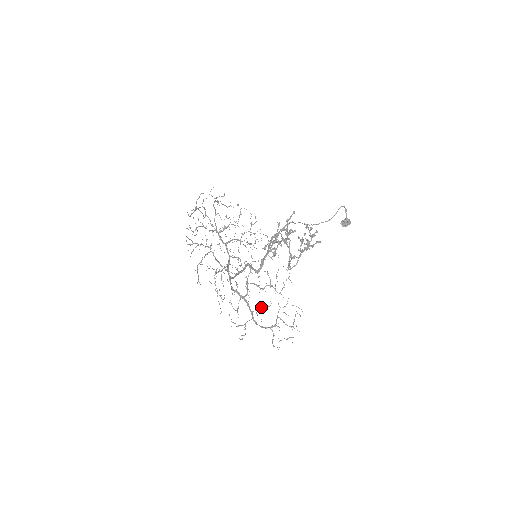
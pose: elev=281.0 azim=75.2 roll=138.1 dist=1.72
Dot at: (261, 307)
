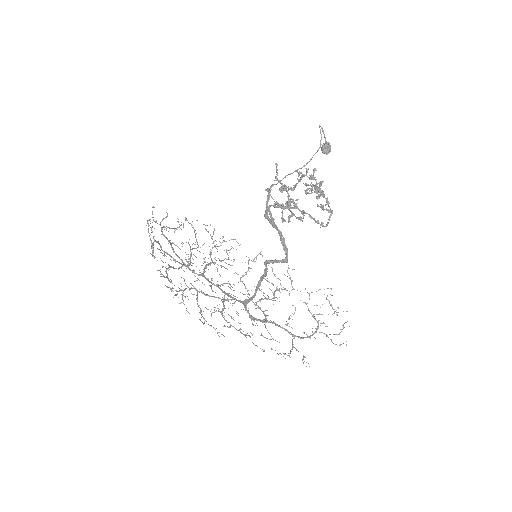
Dot at: (288, 318)
